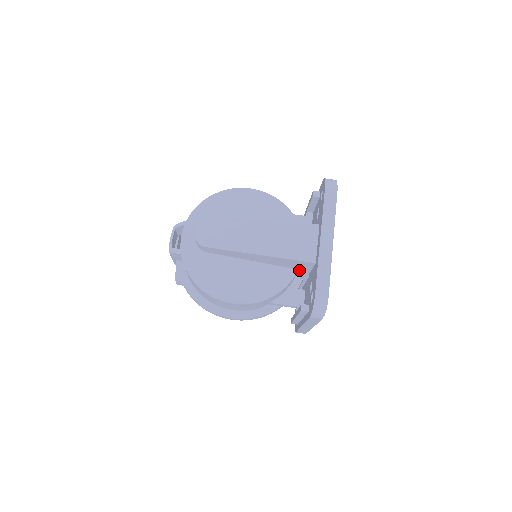
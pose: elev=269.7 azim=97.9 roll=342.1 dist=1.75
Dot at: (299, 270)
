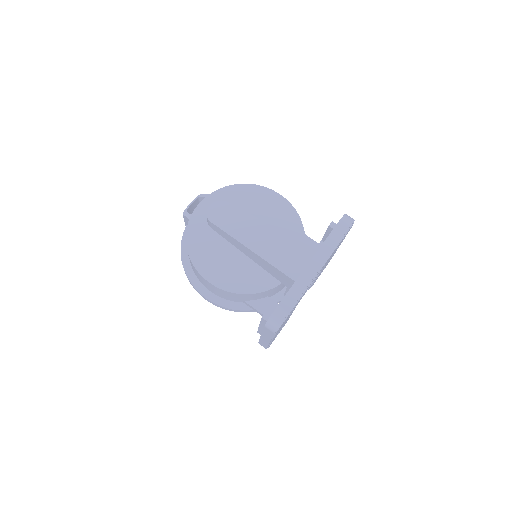
Dot at: occluded
